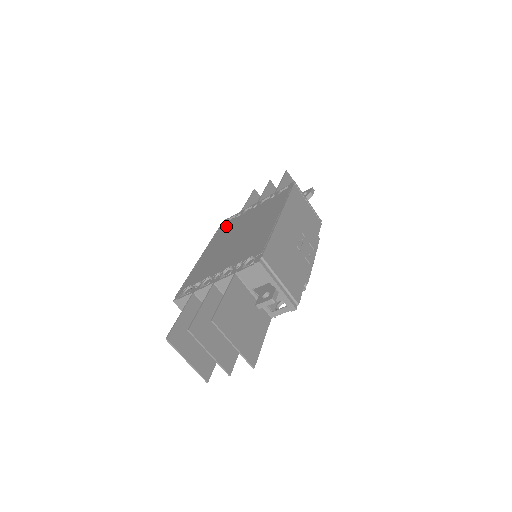
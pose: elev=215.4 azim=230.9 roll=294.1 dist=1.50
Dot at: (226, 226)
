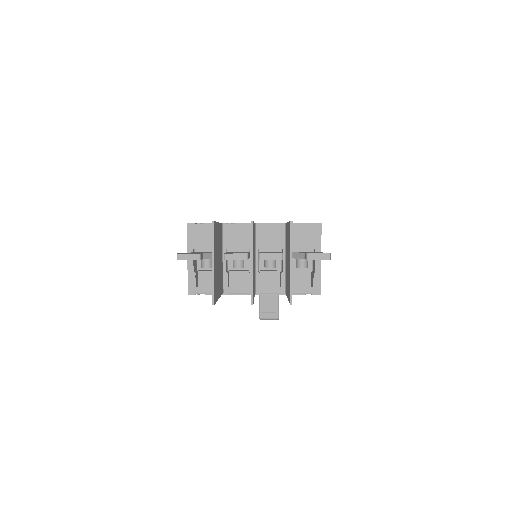
Dot at: occluded
